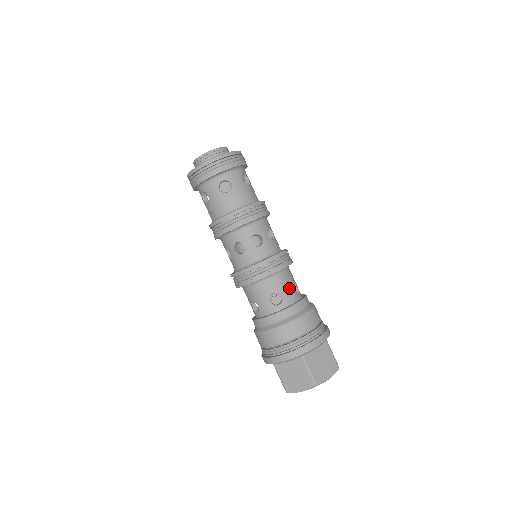
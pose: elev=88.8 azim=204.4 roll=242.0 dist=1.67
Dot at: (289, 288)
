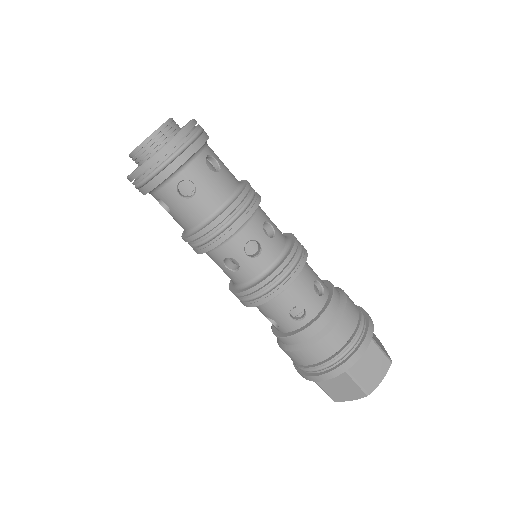
Dot at: (311, 293)
